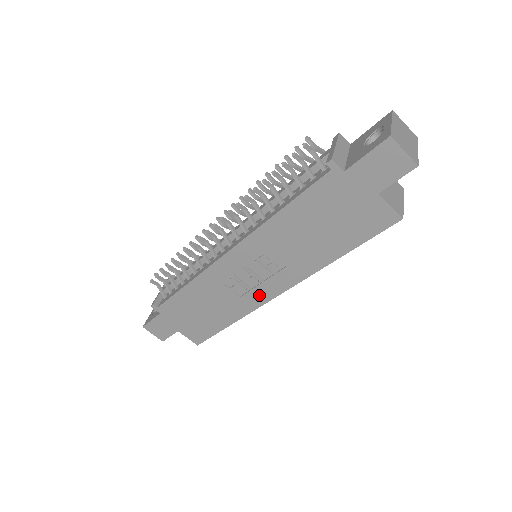
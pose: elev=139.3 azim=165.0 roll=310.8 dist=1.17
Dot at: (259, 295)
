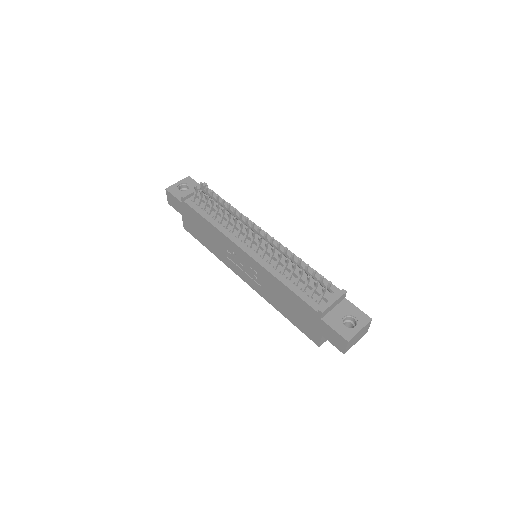
Dot at: (236, 269)
